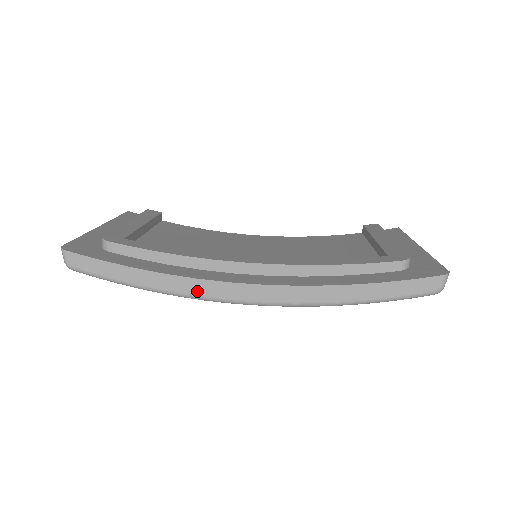
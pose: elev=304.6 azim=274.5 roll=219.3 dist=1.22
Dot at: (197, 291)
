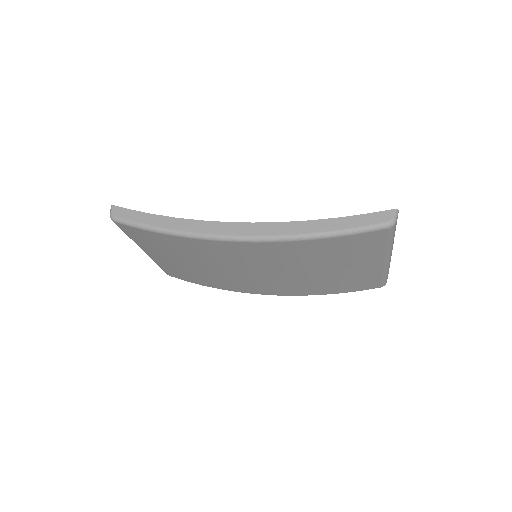
Dot at: (199, 229)
